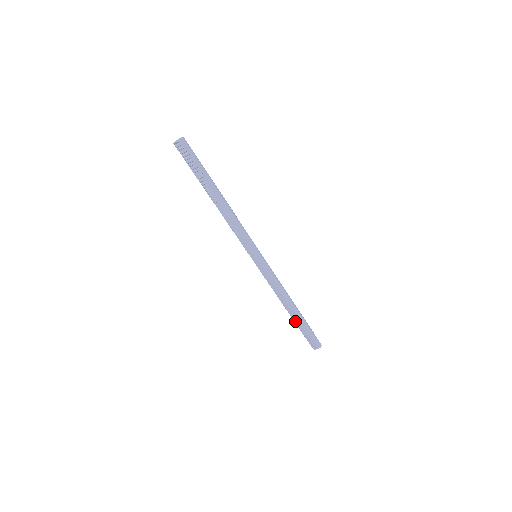
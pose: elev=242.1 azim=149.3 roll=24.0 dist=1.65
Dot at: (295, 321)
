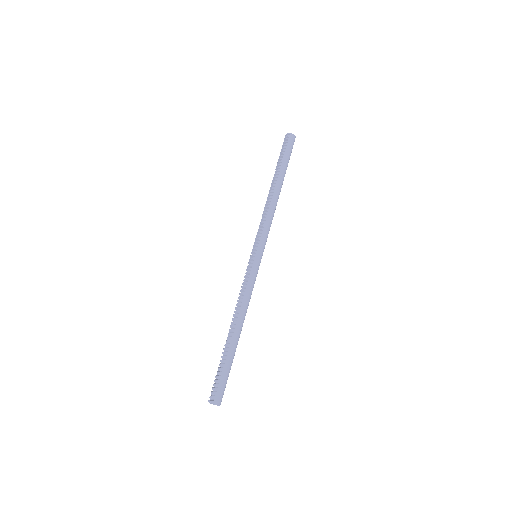
Dot at: occluded
